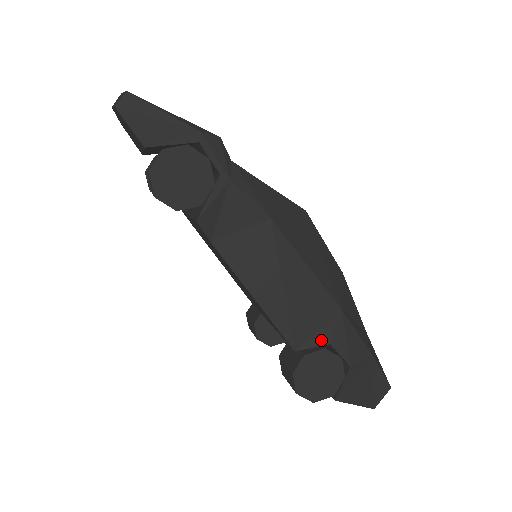
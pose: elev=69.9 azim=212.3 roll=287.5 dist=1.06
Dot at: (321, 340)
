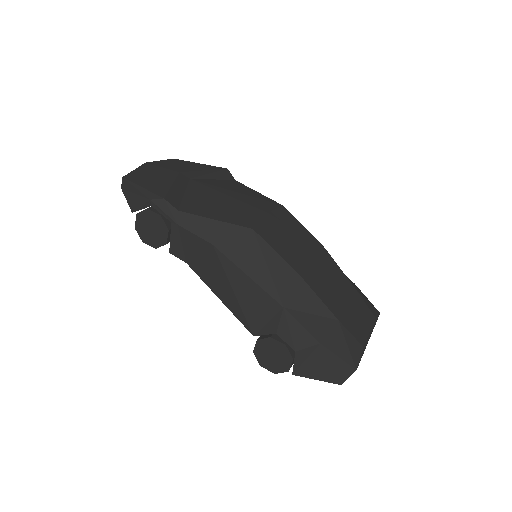
Dot at: (270, 330)
